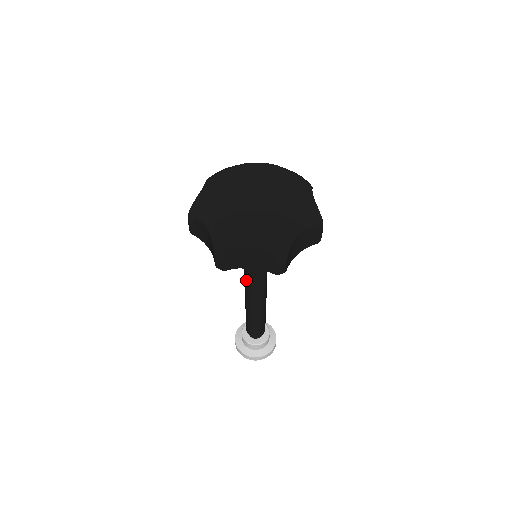
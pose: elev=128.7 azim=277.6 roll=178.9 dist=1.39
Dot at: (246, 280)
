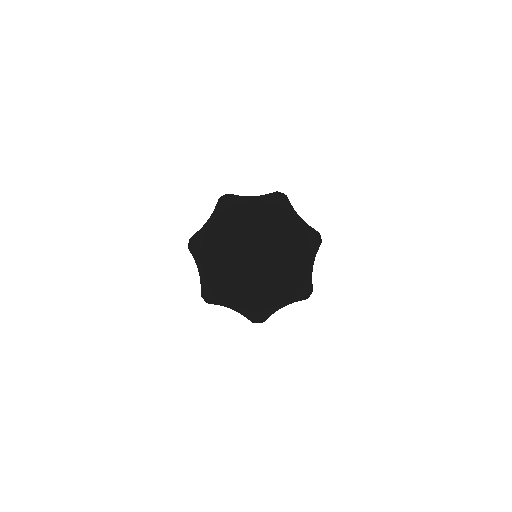
Dot at: occluded
